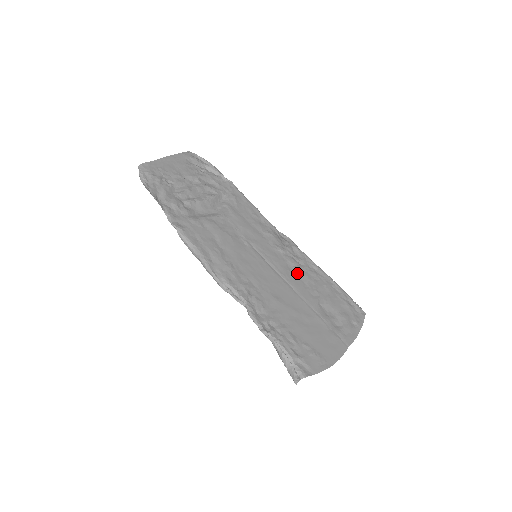
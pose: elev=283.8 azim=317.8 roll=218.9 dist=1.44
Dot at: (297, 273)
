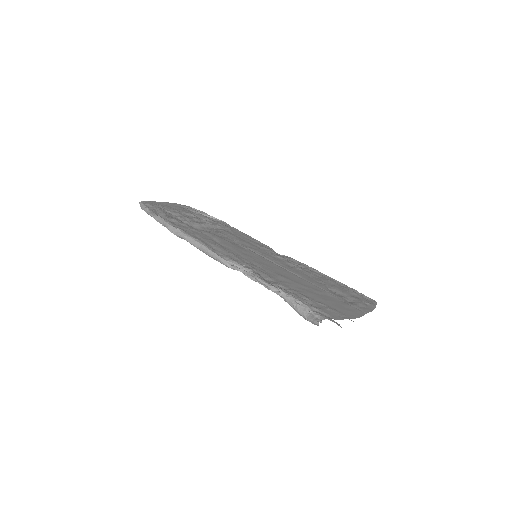
Dot at: (299, 270)
